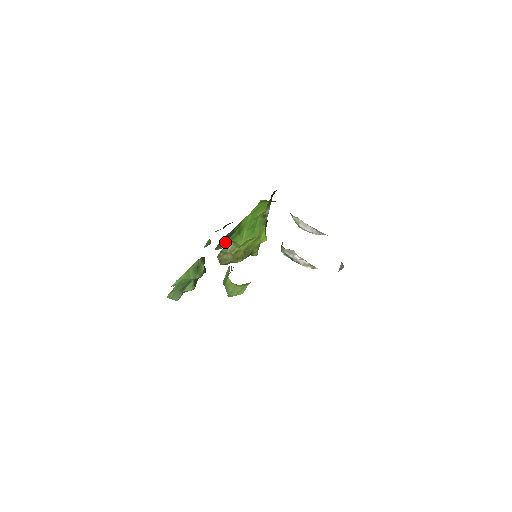
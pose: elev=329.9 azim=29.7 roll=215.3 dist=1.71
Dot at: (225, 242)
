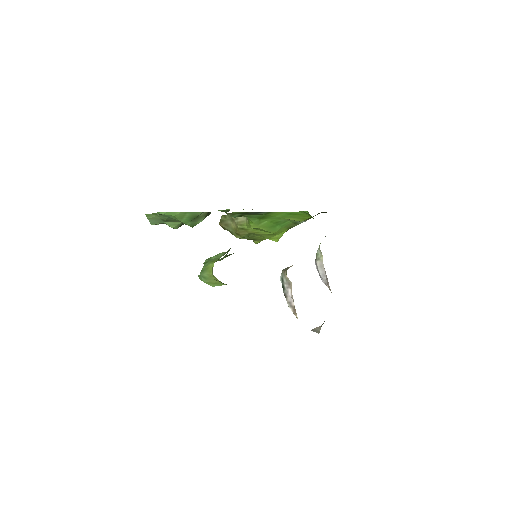
Dot at: (241, 215)
